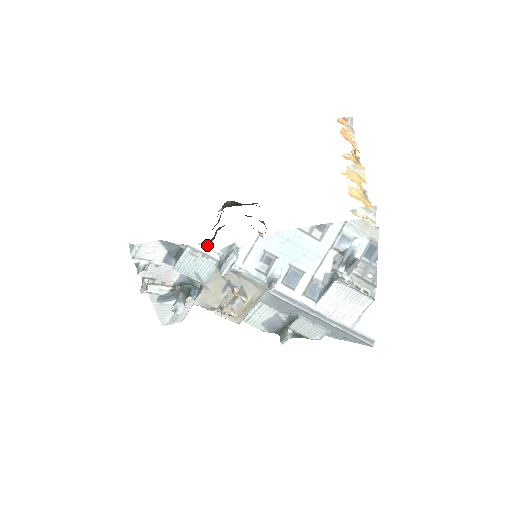
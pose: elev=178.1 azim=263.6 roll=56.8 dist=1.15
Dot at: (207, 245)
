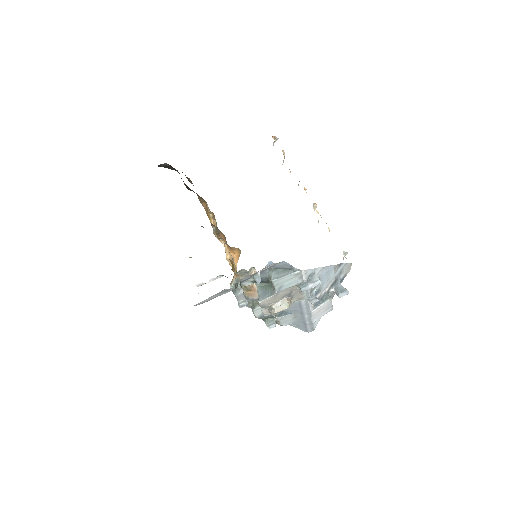
Dot at: (307, 271)
